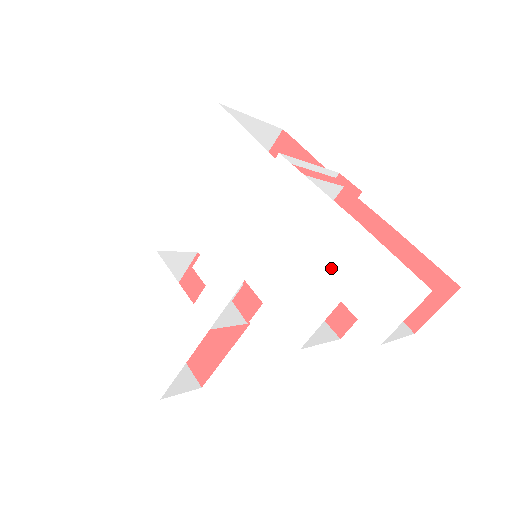
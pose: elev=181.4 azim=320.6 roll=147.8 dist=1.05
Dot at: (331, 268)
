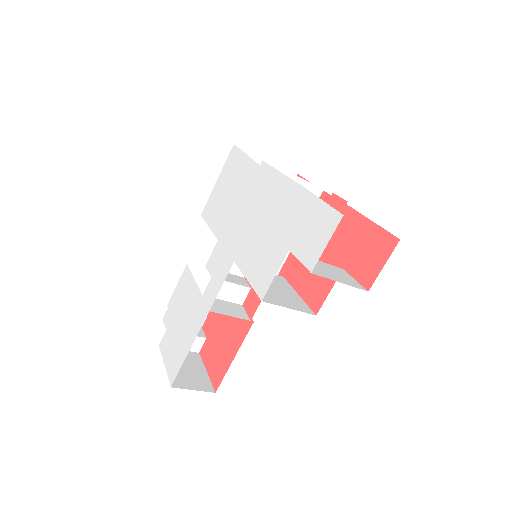
Dot at: (285, 227)
